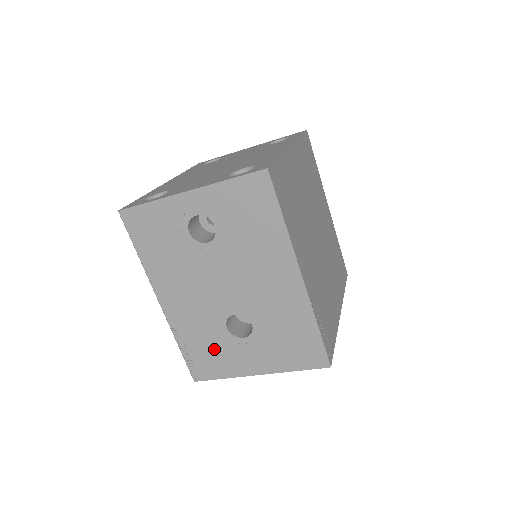
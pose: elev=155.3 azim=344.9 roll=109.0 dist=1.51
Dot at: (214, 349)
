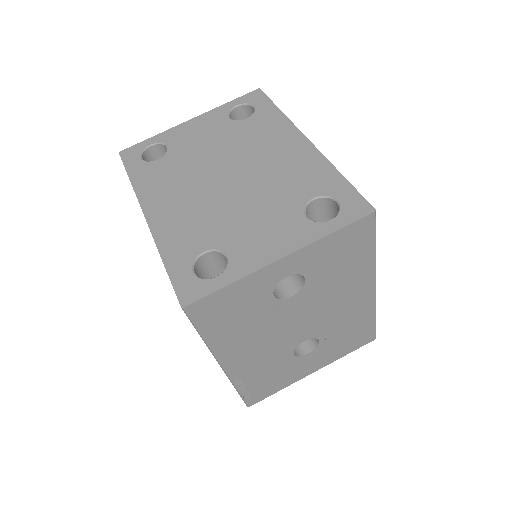
Dot at: (276, 375)
